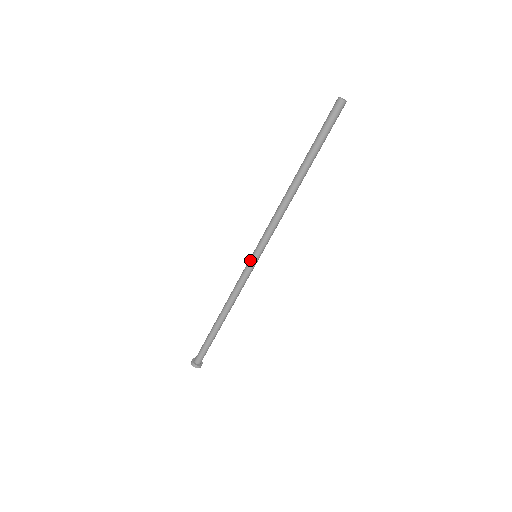
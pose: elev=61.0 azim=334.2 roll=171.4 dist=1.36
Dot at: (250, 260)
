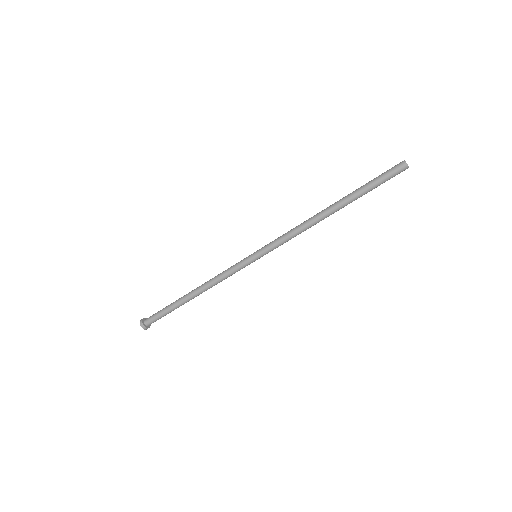
Dot at: (249, 257)
